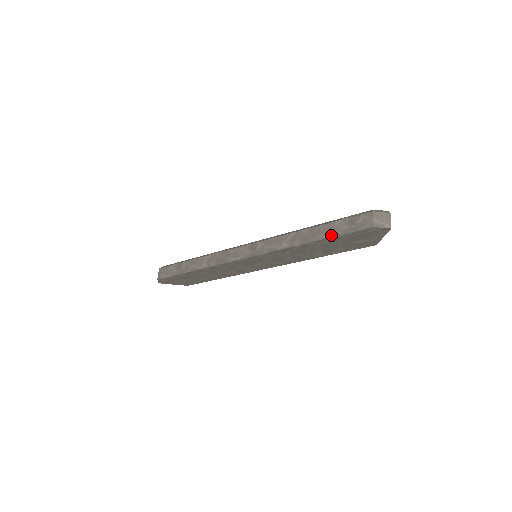
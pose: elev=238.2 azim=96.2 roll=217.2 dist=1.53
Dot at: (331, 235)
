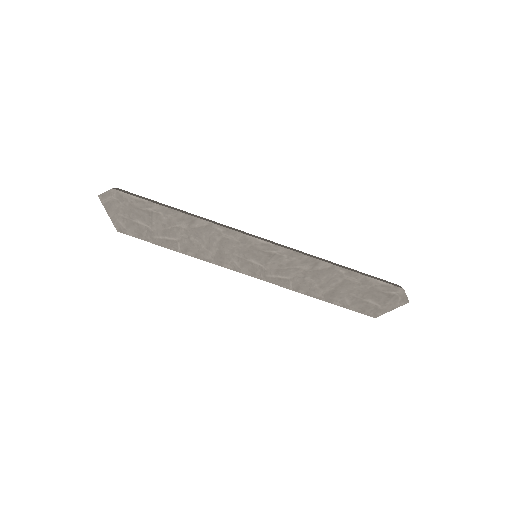
Dot at: (364, 274)
